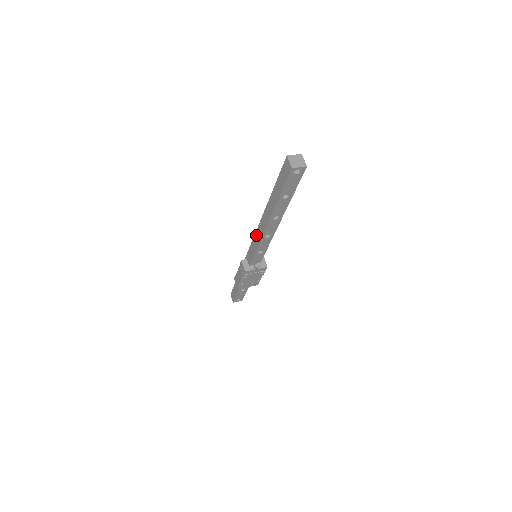
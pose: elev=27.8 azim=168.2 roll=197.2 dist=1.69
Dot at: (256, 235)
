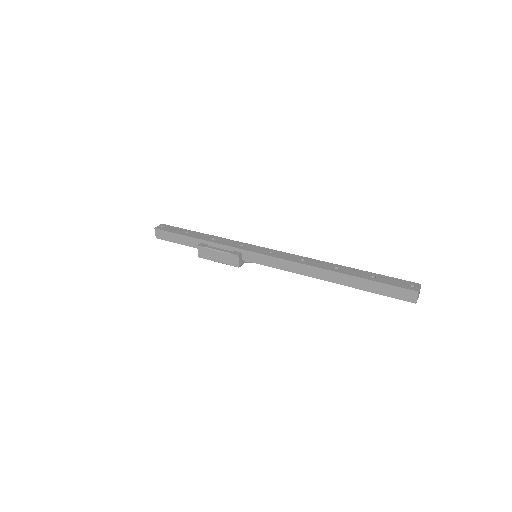
Dot at: (288, 263)
